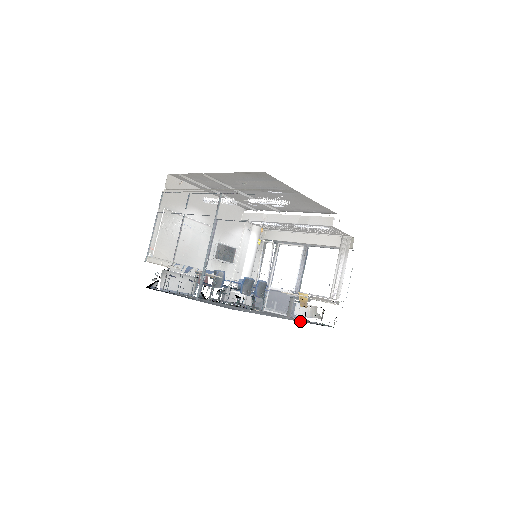
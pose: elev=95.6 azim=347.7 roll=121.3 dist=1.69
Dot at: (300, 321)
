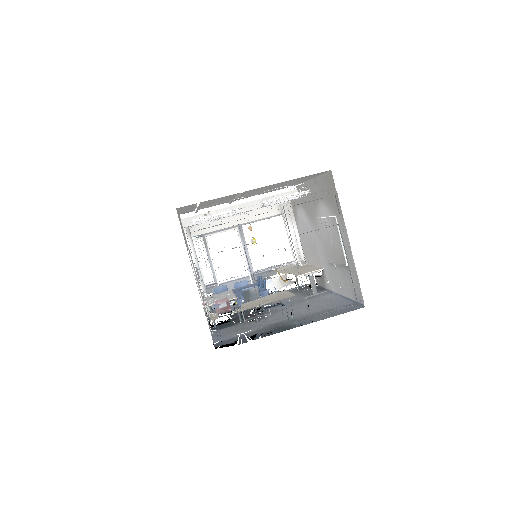
Dot at: (319, 291)
